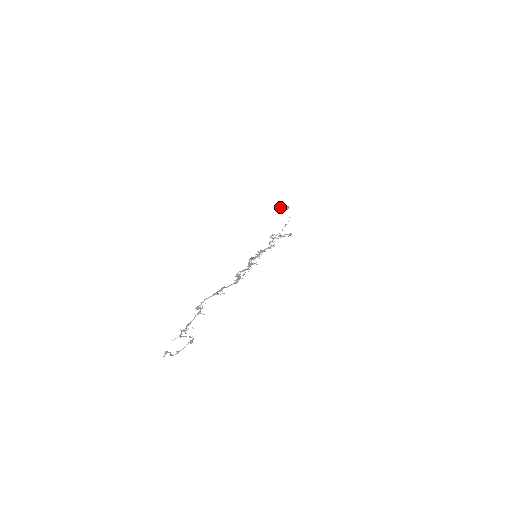
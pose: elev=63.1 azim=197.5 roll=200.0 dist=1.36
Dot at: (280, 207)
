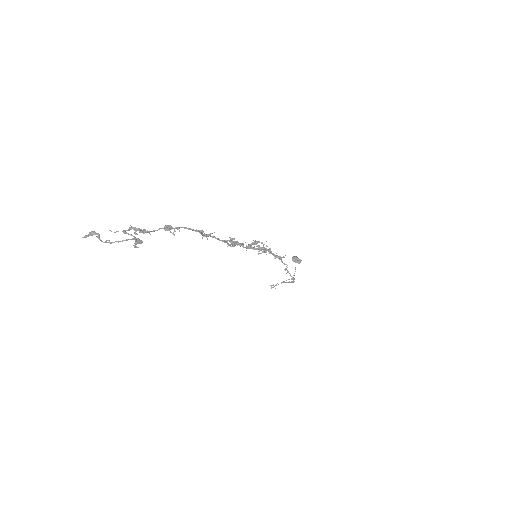
Dot at: occluded
